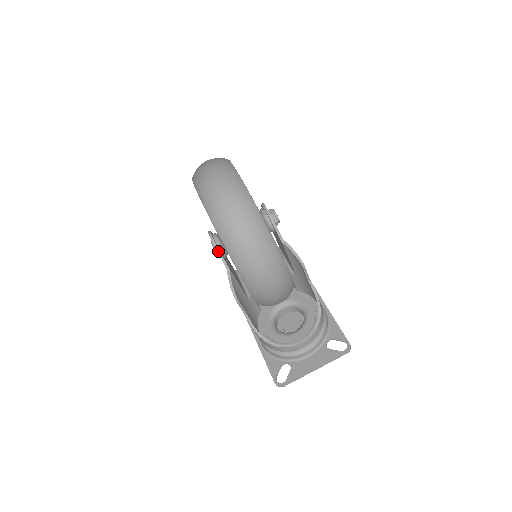
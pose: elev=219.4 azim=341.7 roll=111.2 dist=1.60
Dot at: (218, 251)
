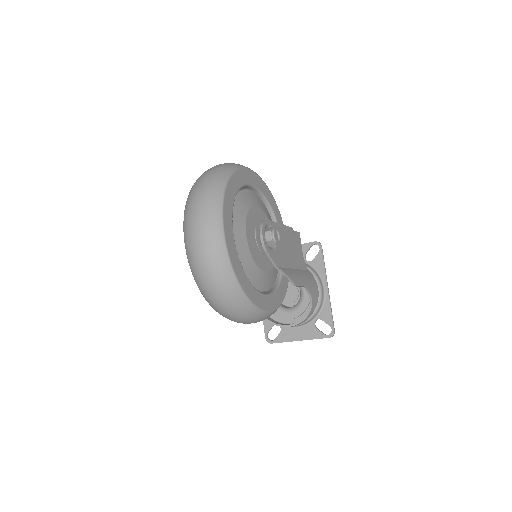
Dot at: occluded
